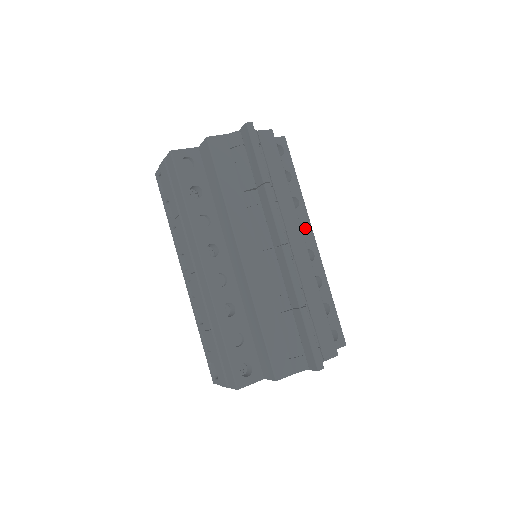
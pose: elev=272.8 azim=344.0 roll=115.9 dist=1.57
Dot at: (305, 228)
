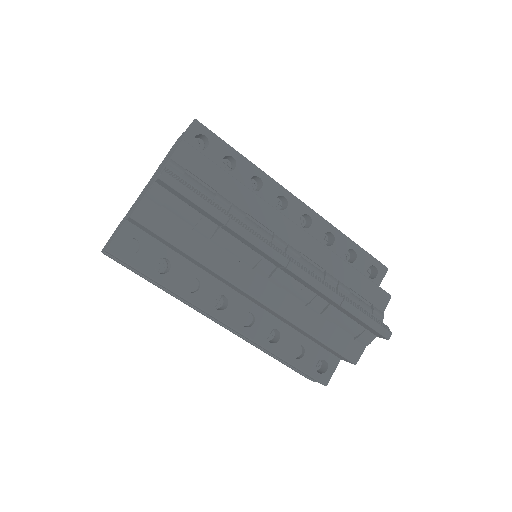
Dot at: (283, 198)
